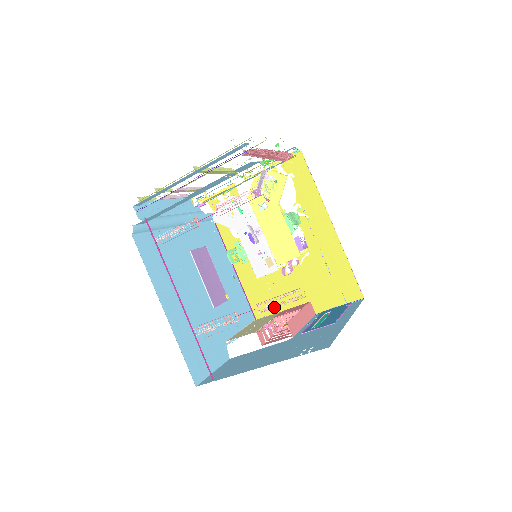
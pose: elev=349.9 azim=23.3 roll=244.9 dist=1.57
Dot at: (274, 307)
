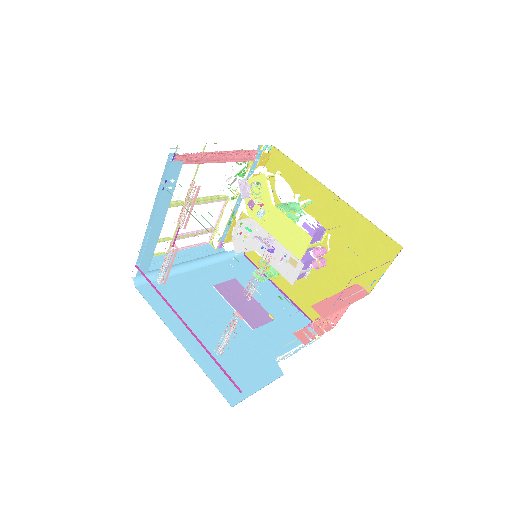
Dot at: occluded
